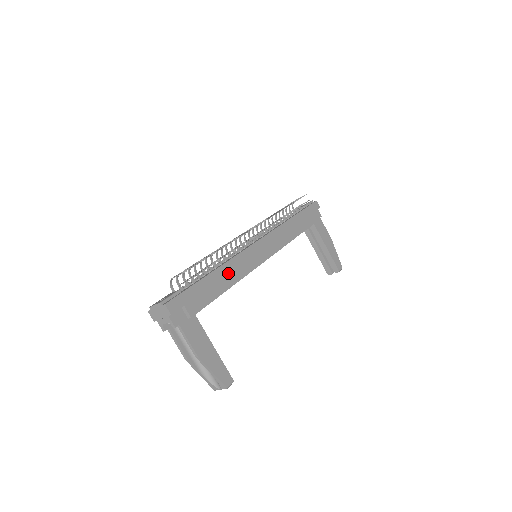
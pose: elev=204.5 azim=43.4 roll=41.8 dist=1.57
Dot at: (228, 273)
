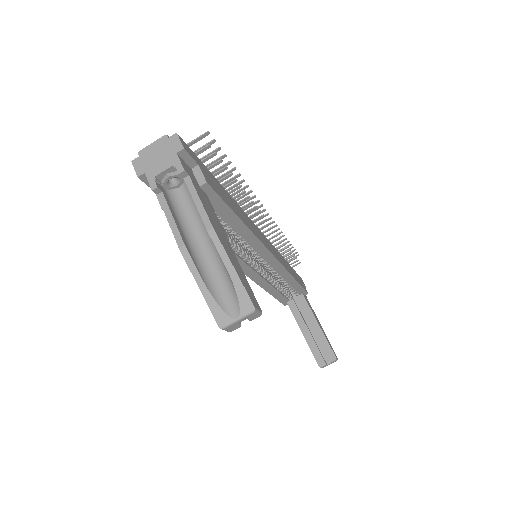
Dot at: (240, 212)
